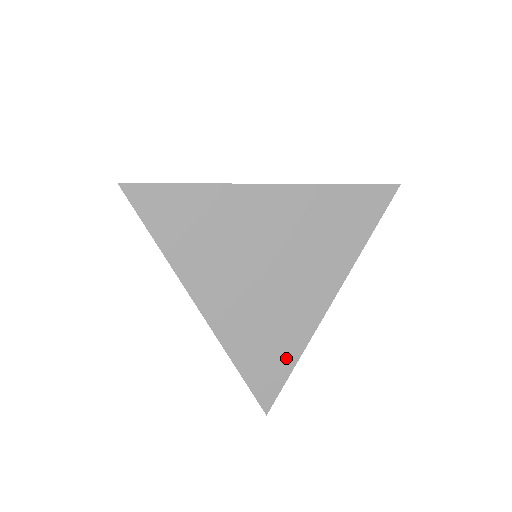
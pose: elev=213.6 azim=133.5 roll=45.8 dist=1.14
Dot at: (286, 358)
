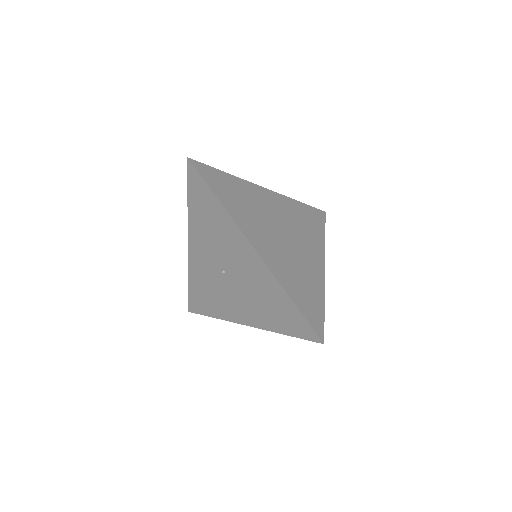
Dot at: (317, 299)
